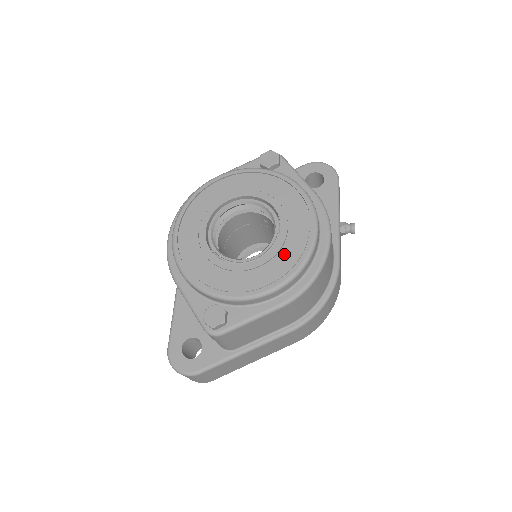
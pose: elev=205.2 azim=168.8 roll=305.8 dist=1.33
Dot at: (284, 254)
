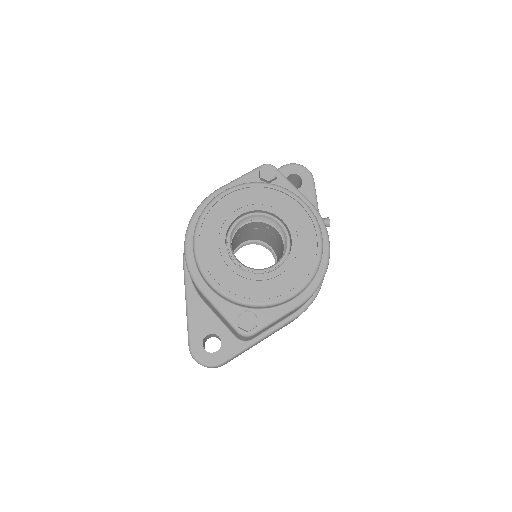
Dot at: (299, 262)
